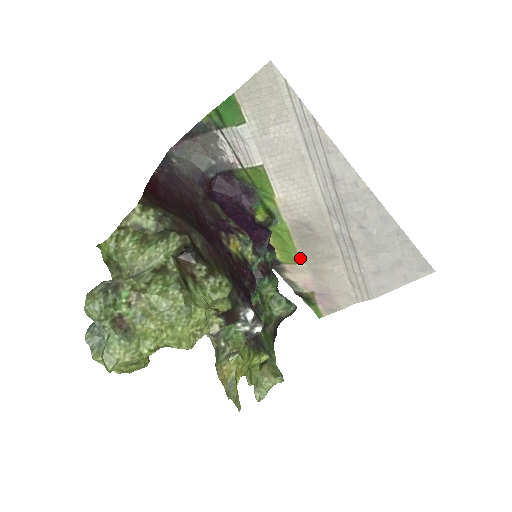
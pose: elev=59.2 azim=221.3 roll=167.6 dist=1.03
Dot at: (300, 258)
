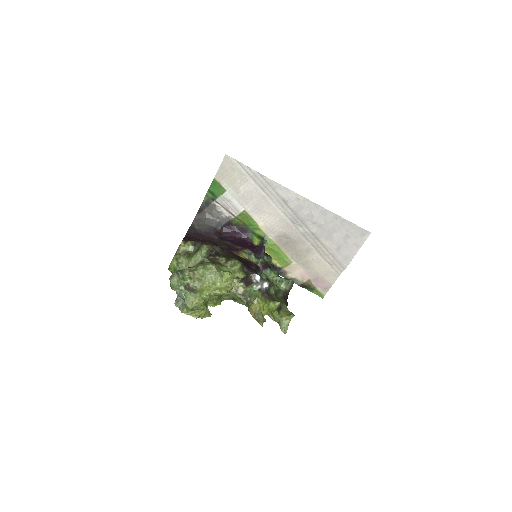
Dot at: (291, 260)
